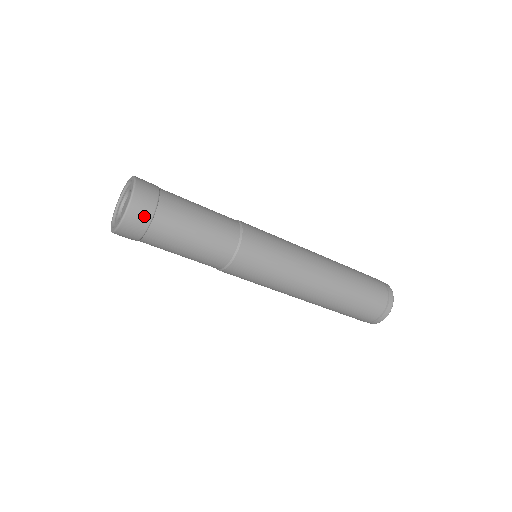
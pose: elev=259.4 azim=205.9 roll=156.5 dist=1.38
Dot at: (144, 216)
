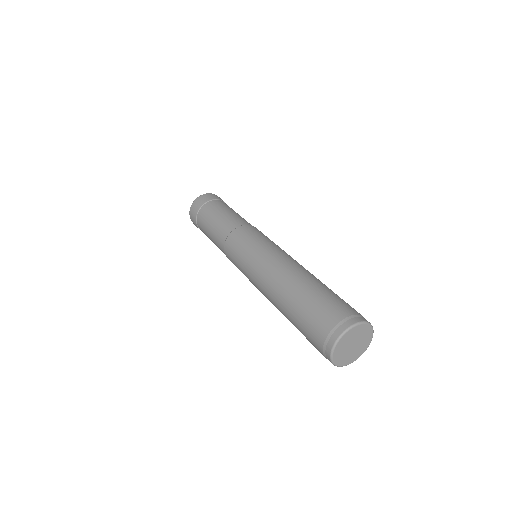
Dot at: (208, 198)
